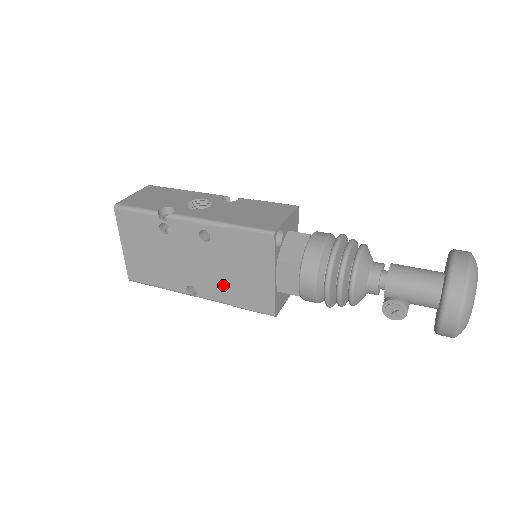
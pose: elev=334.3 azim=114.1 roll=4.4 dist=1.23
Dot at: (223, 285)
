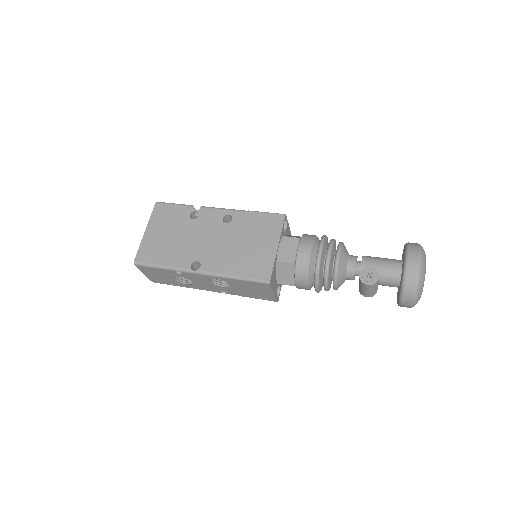
Dot at: (229, 258)
